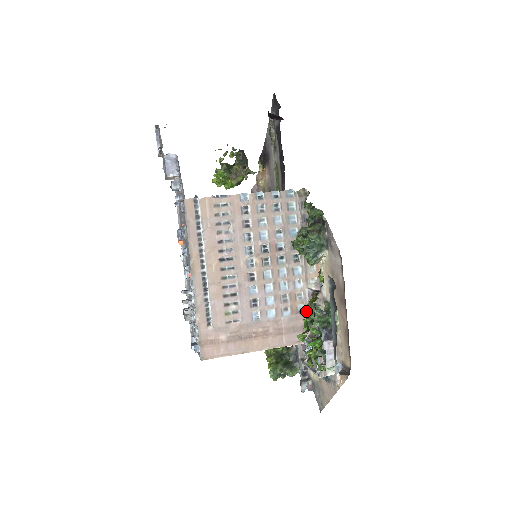
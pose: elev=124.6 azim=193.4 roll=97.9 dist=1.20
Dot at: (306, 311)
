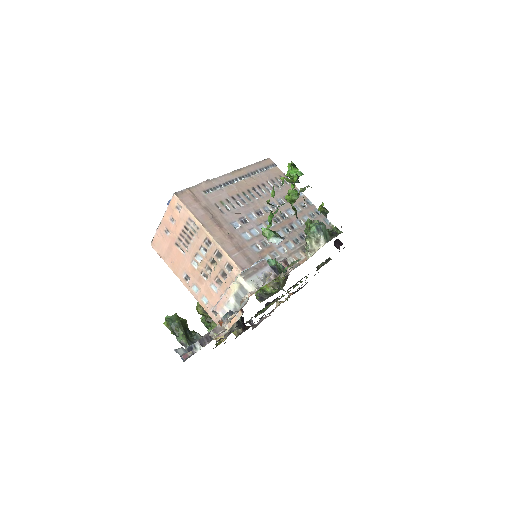
Dot at: occluded
